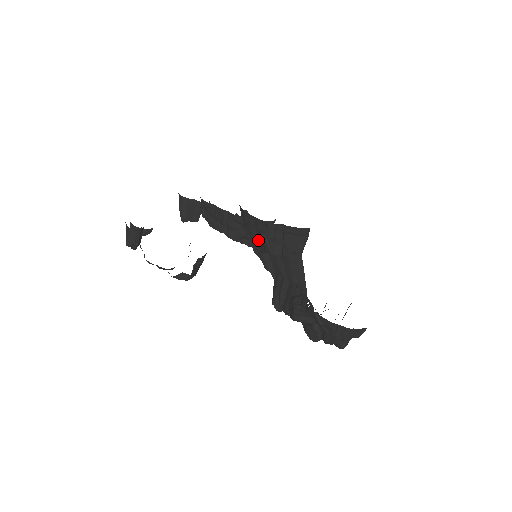
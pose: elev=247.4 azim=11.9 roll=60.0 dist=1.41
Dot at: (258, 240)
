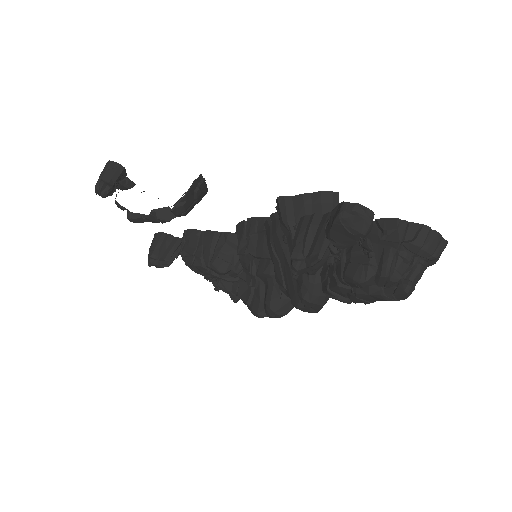
Dot at: (258, 250)
